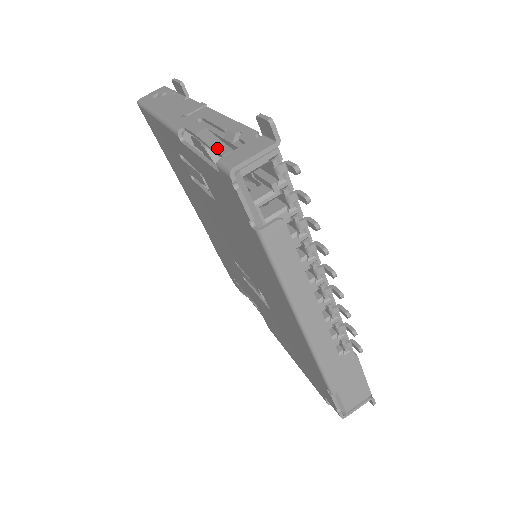
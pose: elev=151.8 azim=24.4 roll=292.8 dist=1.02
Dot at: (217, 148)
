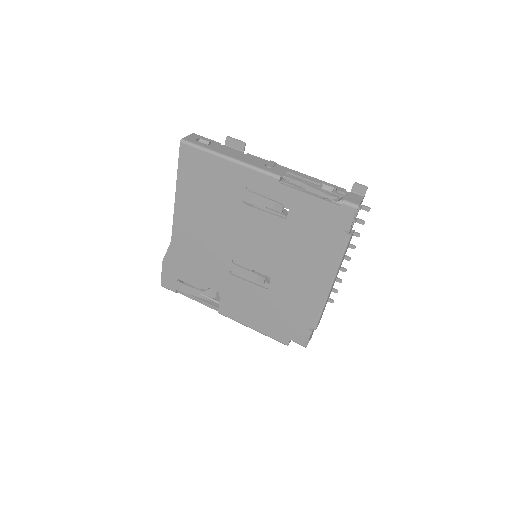
Dot at: (326, 193)
